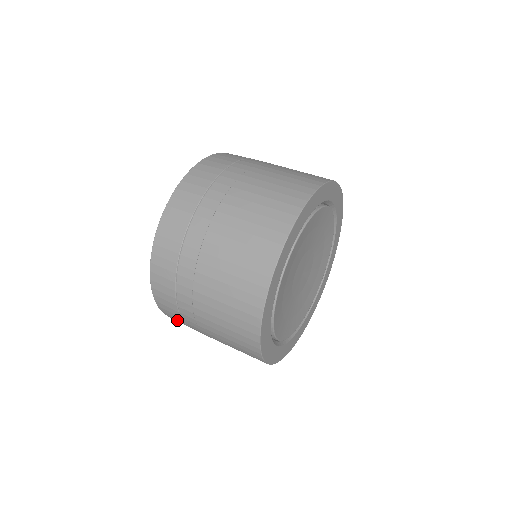
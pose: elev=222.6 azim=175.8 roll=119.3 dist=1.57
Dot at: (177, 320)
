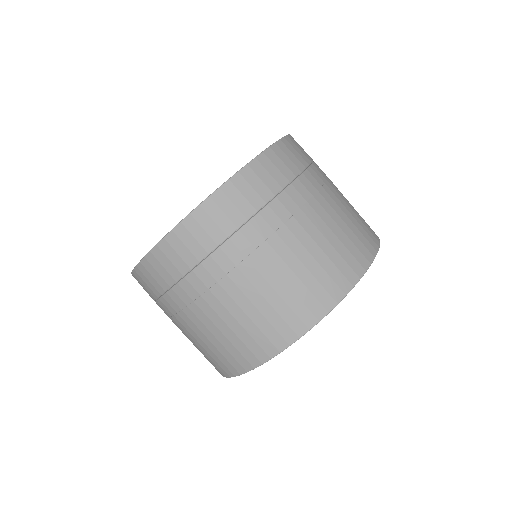
Dot at: occluded
